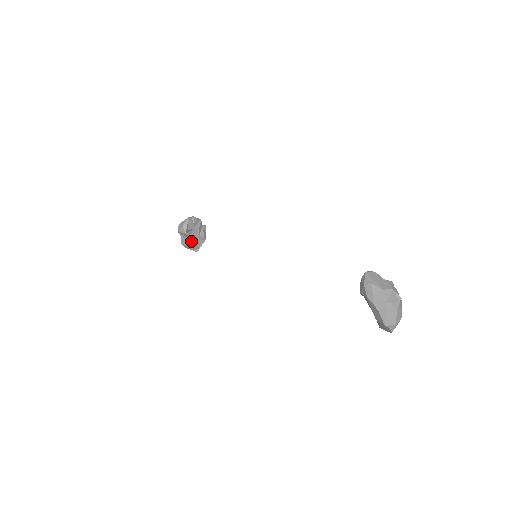
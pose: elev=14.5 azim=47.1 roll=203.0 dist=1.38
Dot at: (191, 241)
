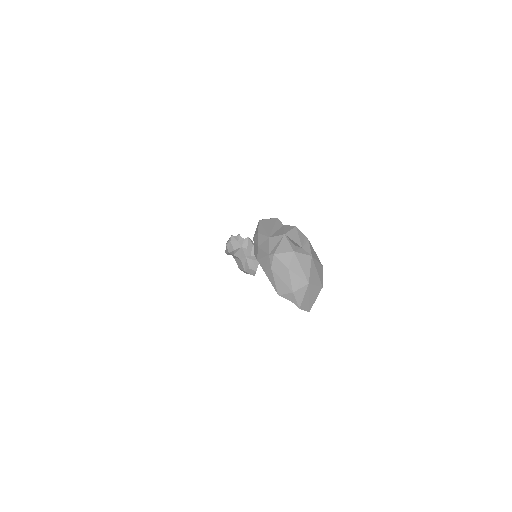
Dot at: (244, 263)
